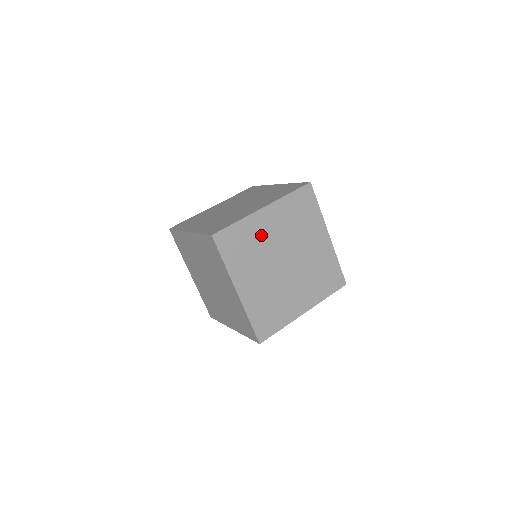
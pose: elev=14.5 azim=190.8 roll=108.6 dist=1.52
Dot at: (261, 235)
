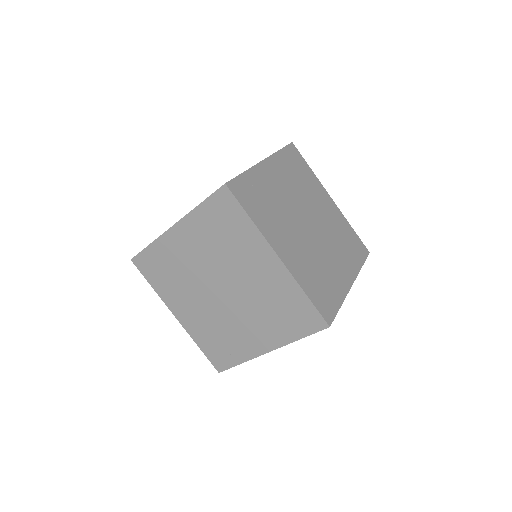
Dot at: (181, 258)
